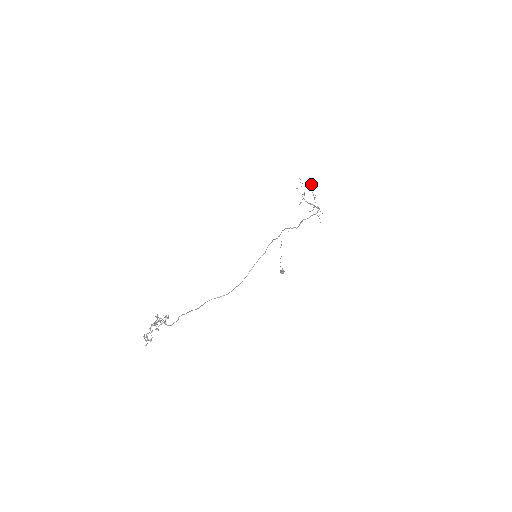
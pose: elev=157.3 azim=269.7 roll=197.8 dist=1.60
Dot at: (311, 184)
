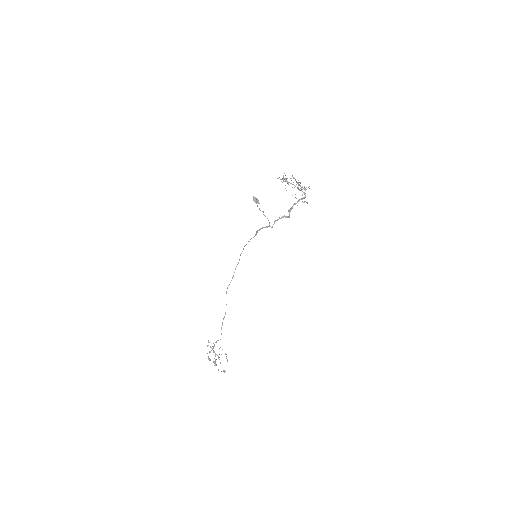
Dot at: occluded
